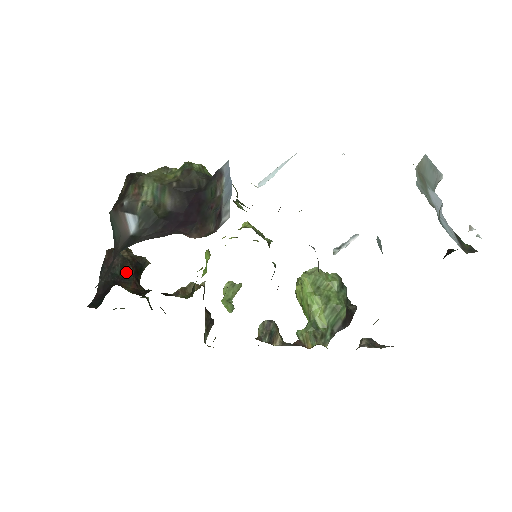
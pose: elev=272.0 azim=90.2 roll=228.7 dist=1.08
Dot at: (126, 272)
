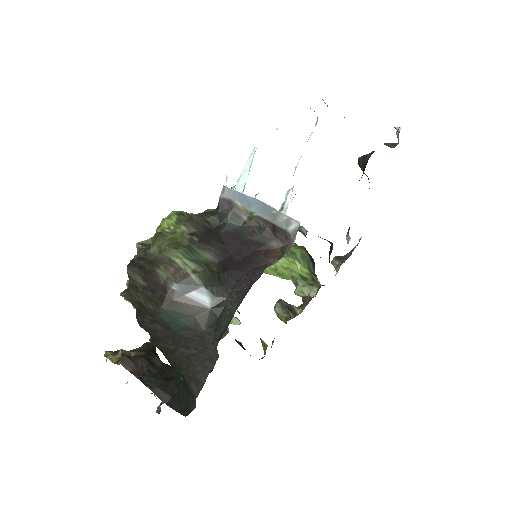
Dot at: (157, 365)
